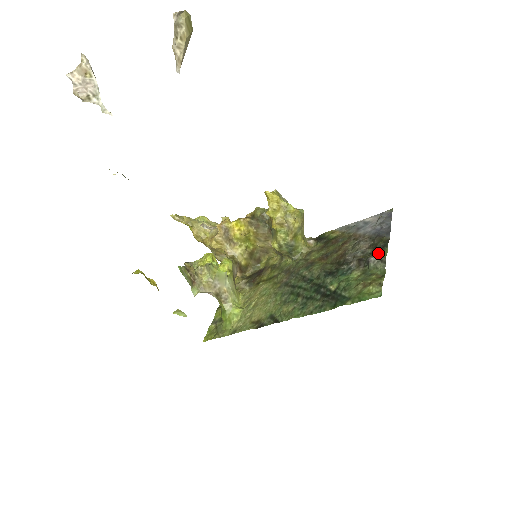
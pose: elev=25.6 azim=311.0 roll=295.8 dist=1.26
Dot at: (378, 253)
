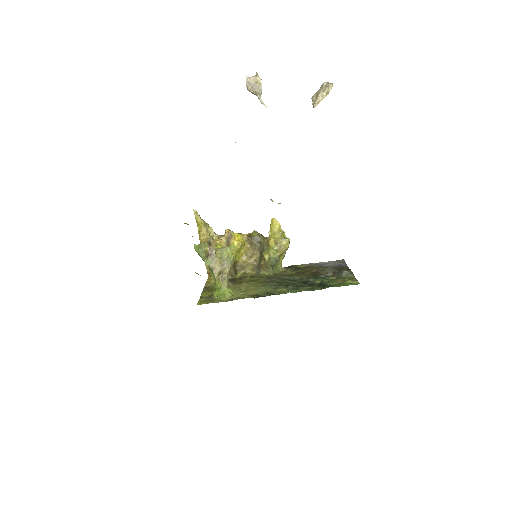
Dot at: occluded
